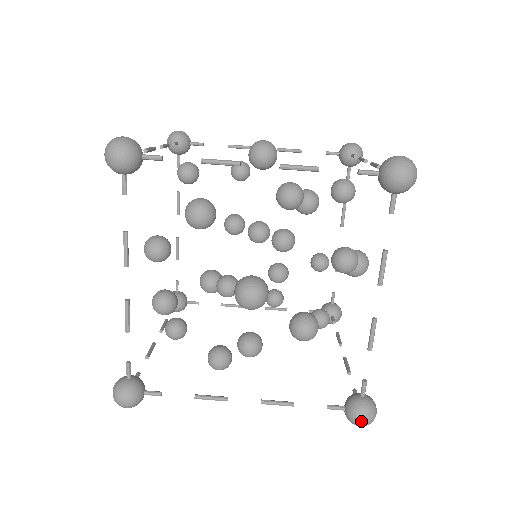
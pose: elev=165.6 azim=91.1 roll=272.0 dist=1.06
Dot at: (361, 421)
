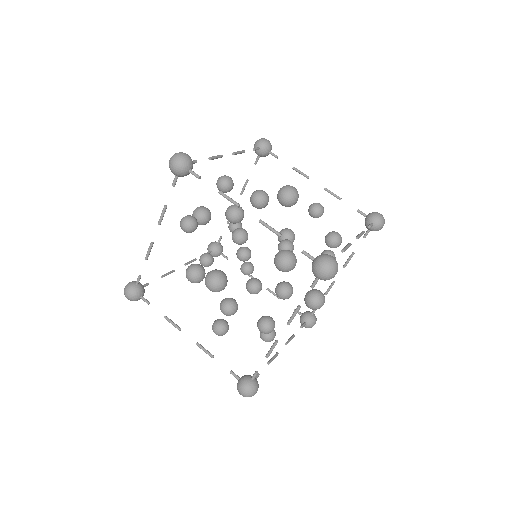
Dot at: occluded
